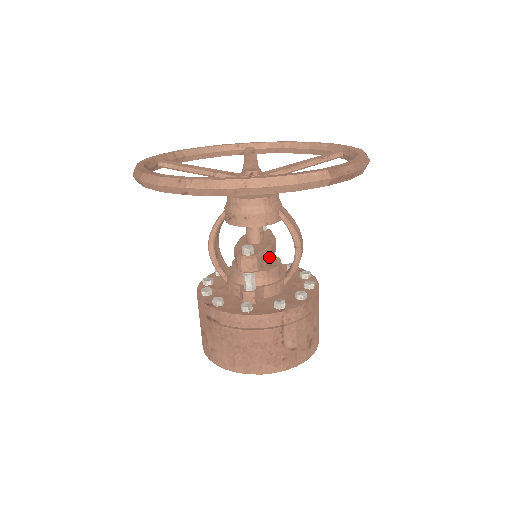
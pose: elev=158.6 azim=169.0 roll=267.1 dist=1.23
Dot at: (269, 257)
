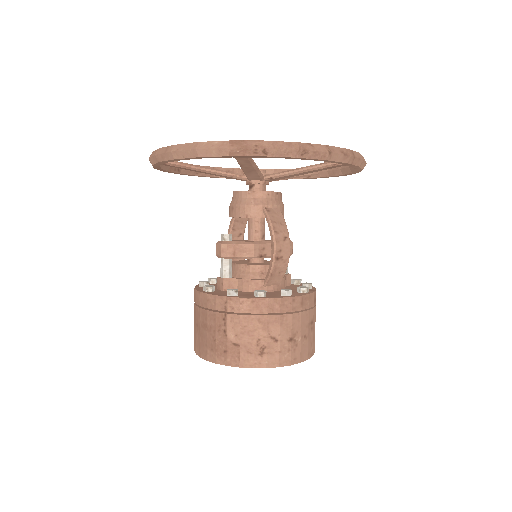
Dot at: (249, 251)
